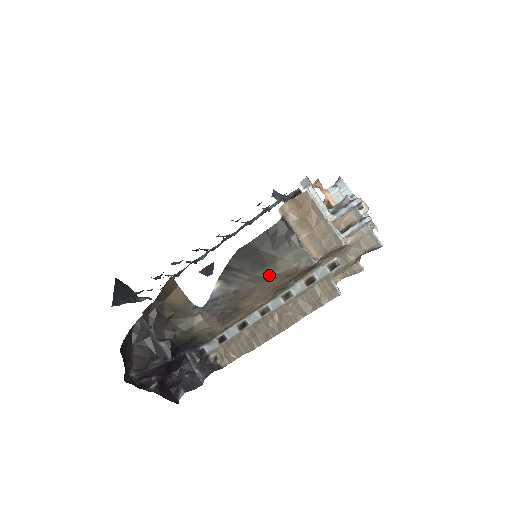
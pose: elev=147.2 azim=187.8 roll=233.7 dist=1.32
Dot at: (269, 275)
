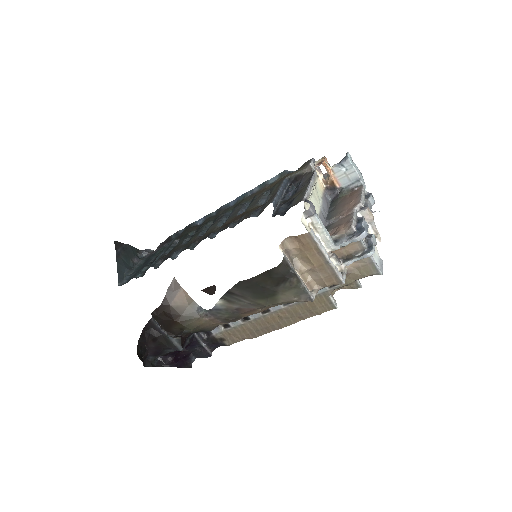
Dot at: (270, 304)
